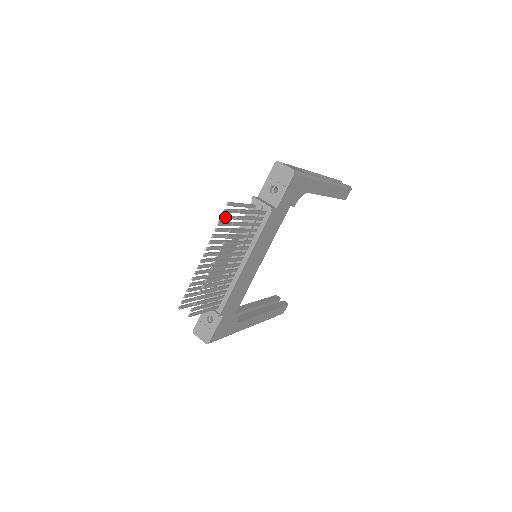
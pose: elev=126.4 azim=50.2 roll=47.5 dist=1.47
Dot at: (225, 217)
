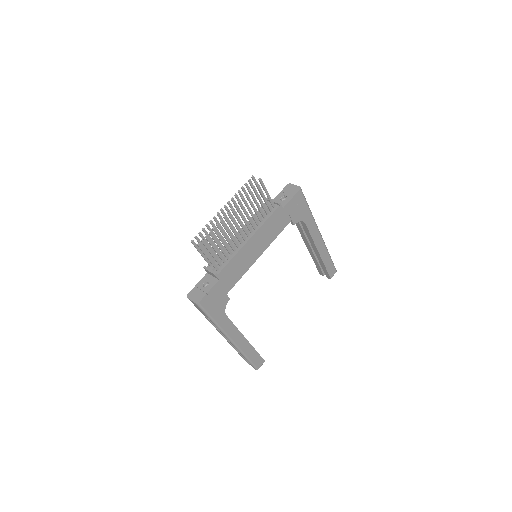
Dot at: (248, 187)
